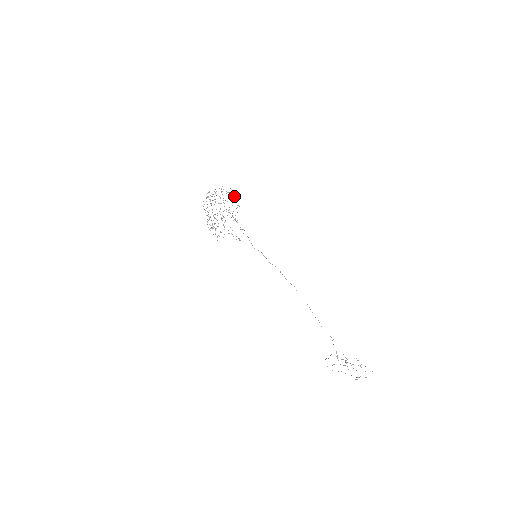
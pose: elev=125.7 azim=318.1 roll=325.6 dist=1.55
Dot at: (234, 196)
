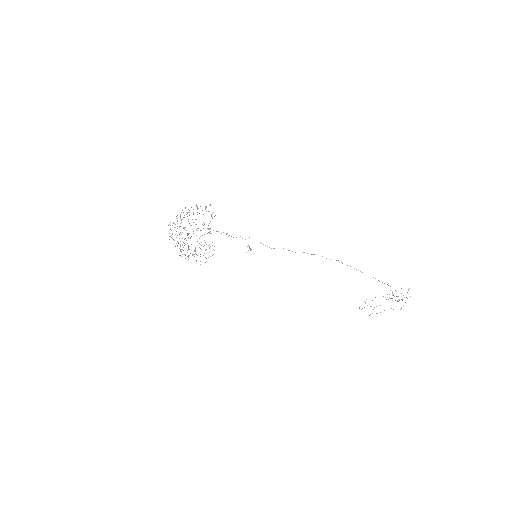
Dot at: occluded
